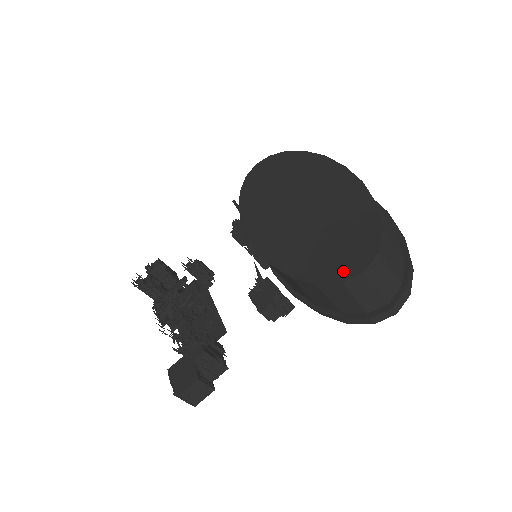
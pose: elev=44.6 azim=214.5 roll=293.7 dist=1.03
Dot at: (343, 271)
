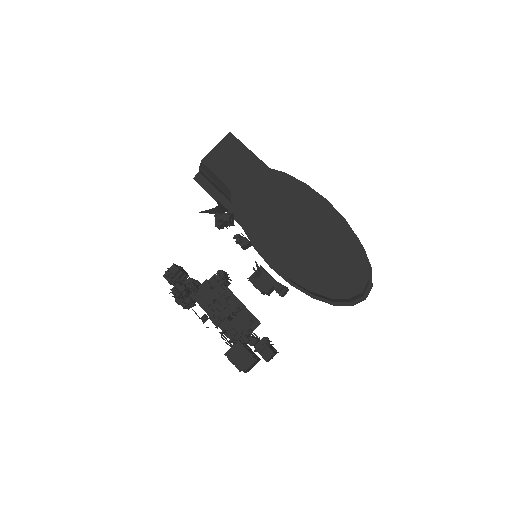
Dot at: (348, 291)
